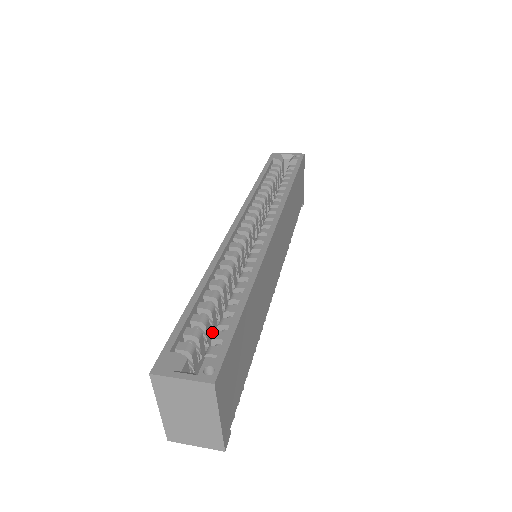
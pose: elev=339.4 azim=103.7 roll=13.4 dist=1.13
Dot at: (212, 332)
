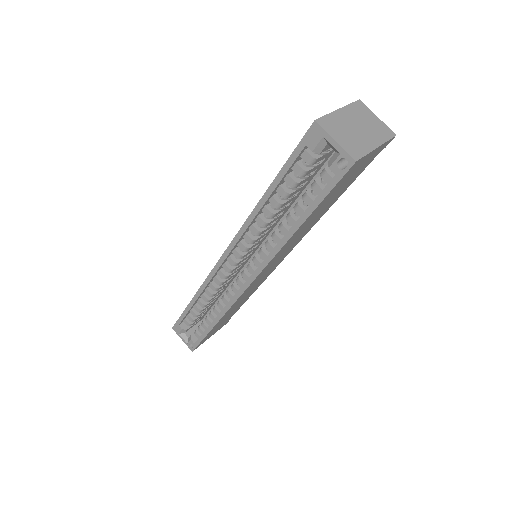
Dot at: occluded
